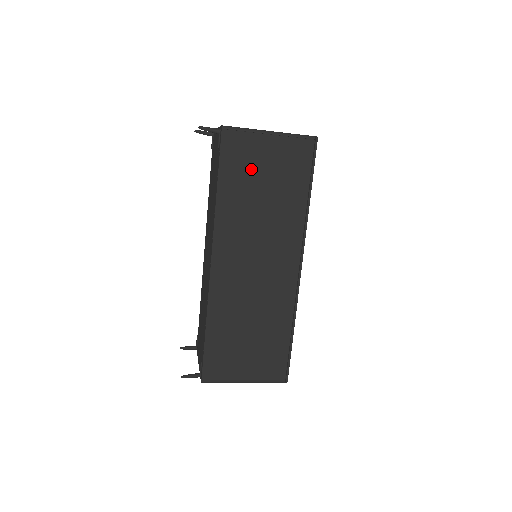
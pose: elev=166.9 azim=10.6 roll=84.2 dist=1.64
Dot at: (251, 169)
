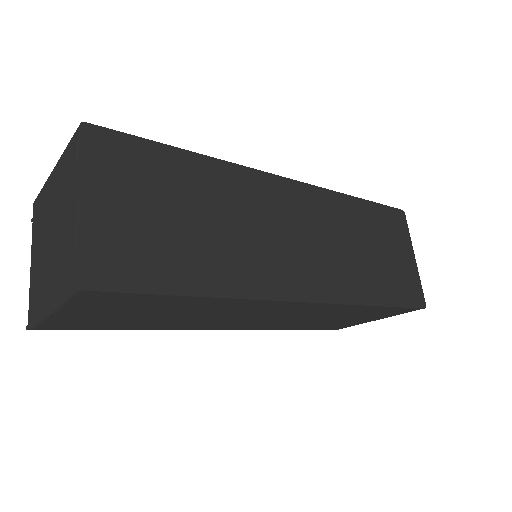
Dot at: (111, 320)
